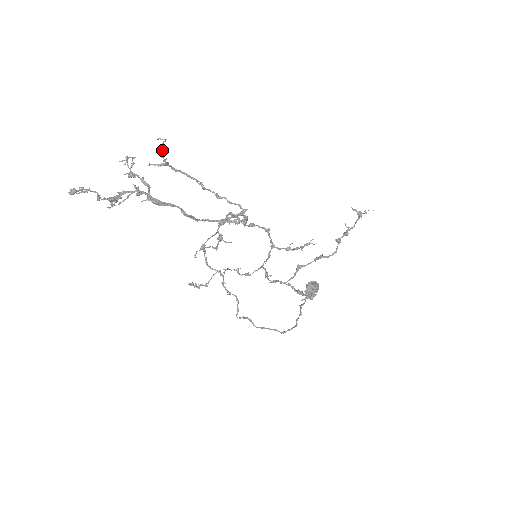
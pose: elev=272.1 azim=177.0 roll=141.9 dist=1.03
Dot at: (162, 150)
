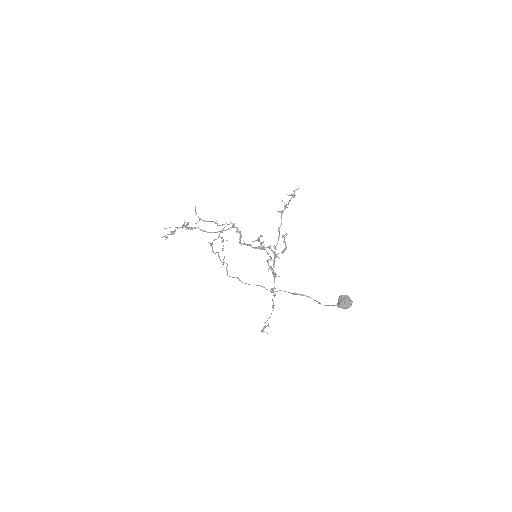
Dot at: occluded
